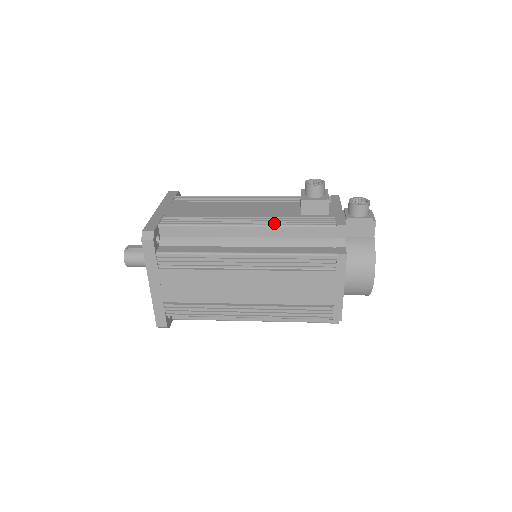
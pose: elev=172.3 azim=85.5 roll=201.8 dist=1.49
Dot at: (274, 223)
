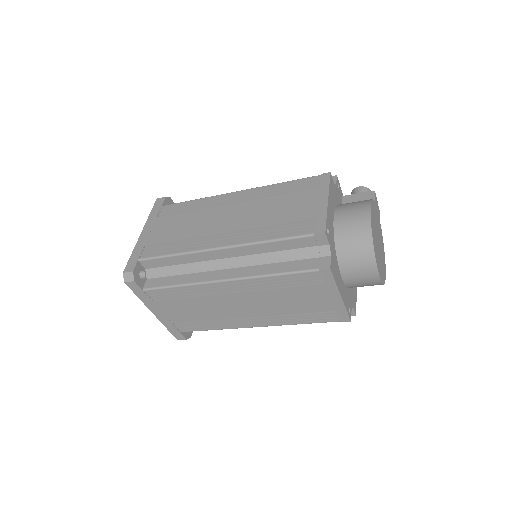
Dot at: occluded
